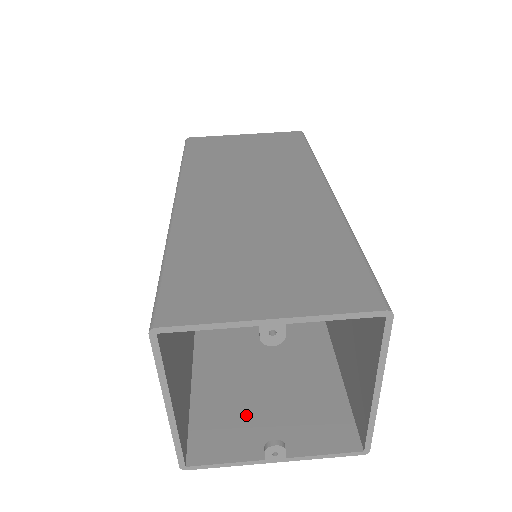
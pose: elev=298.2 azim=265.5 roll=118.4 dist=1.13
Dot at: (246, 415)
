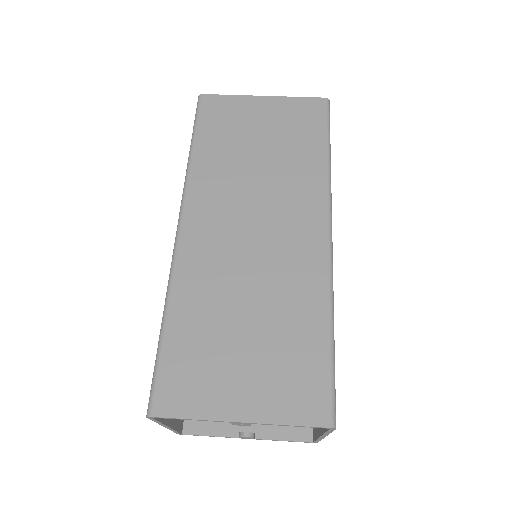
Dot at: occluded
